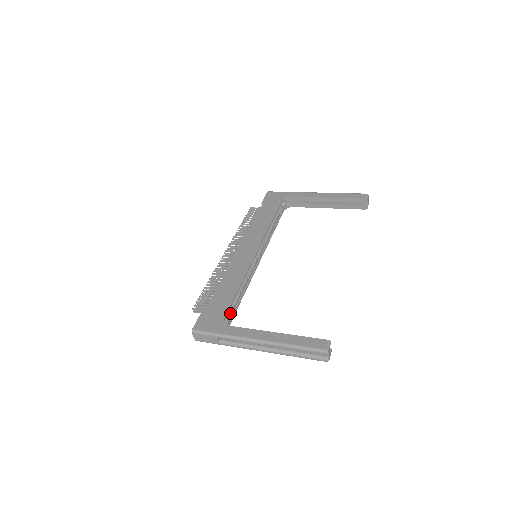
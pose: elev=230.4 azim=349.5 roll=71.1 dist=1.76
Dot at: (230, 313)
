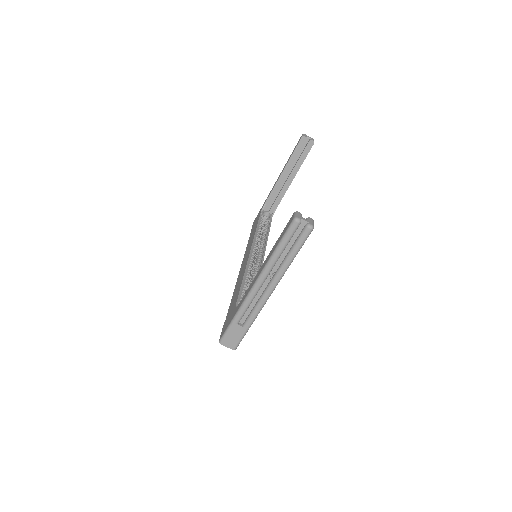
Dot at: occluded
